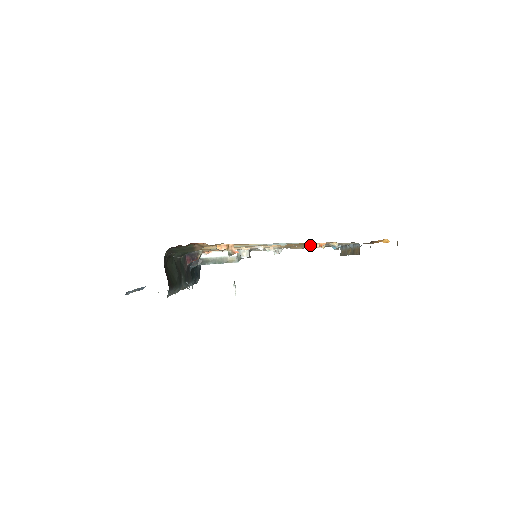
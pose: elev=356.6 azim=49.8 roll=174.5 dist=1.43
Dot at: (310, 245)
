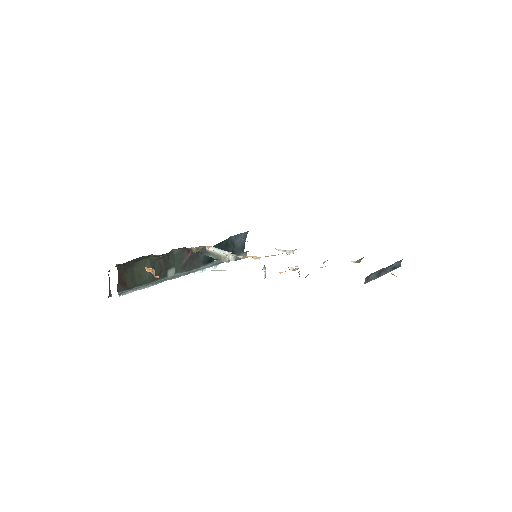
Dot at: occluded
